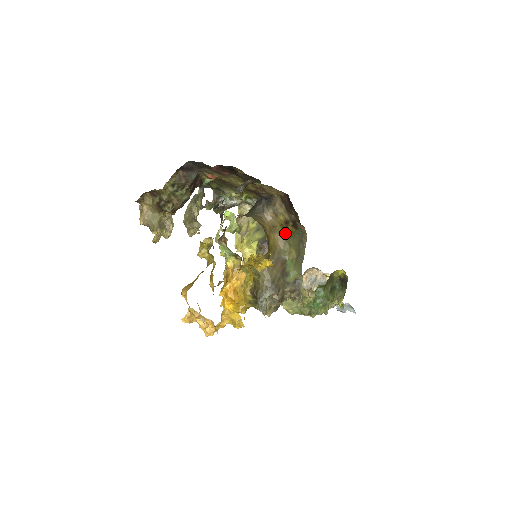
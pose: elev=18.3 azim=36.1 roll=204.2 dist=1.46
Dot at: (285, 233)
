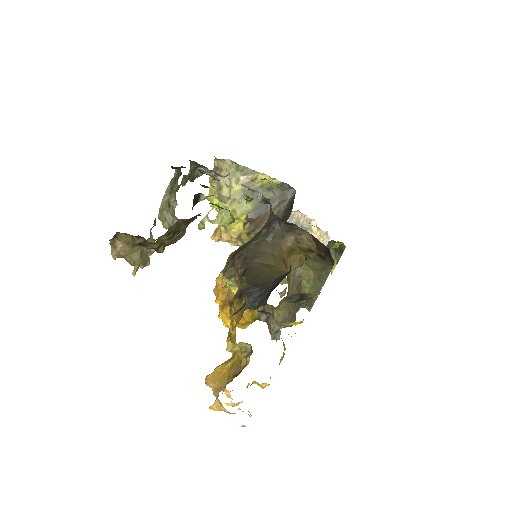
Dot at: (304, 254)
